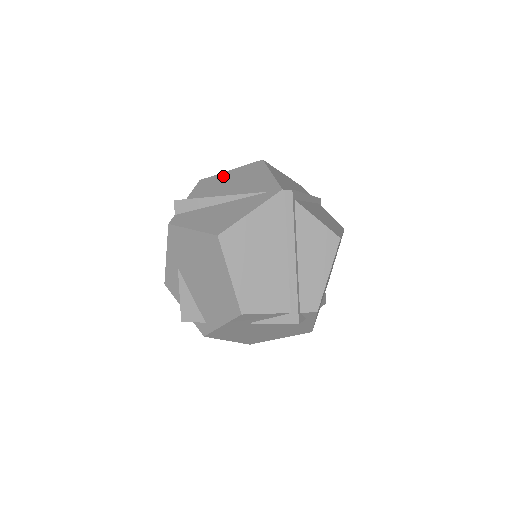
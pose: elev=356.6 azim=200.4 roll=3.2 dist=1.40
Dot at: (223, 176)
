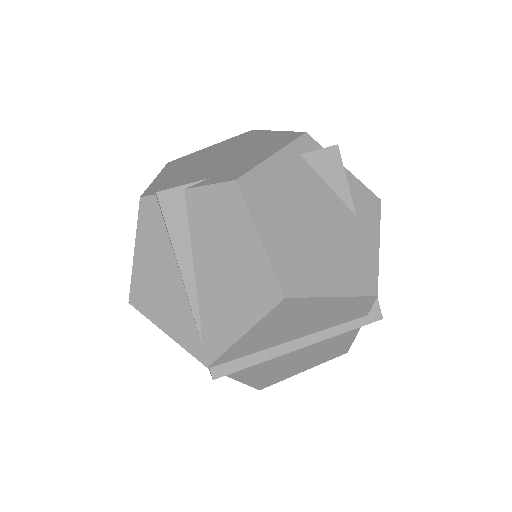
Dot at: (242, 233)
